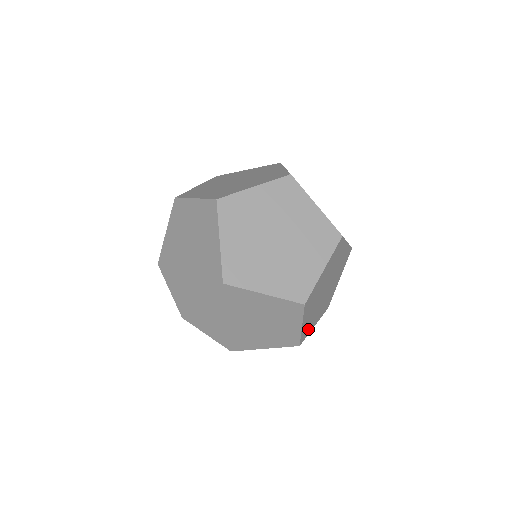
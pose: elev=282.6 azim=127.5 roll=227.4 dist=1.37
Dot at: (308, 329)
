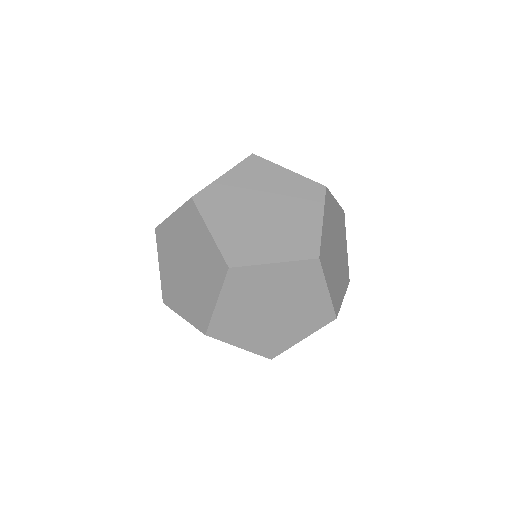
Dot at: (325, 263)
